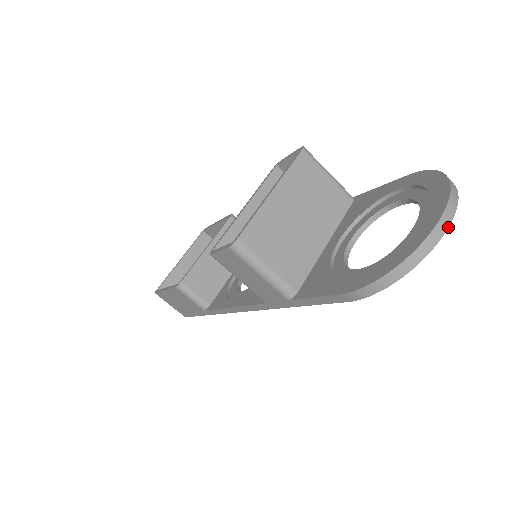
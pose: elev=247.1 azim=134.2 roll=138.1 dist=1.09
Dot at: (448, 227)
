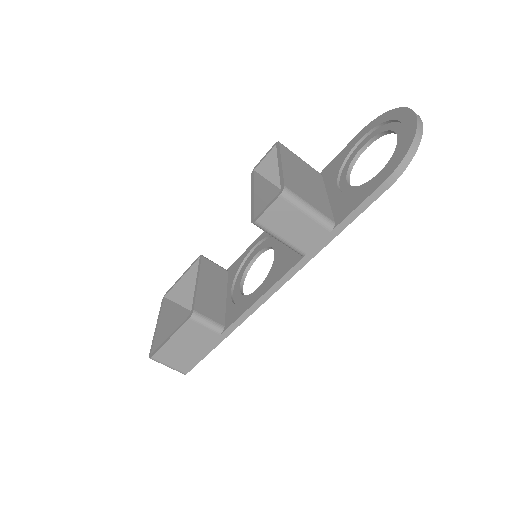
Dot at: occluded
